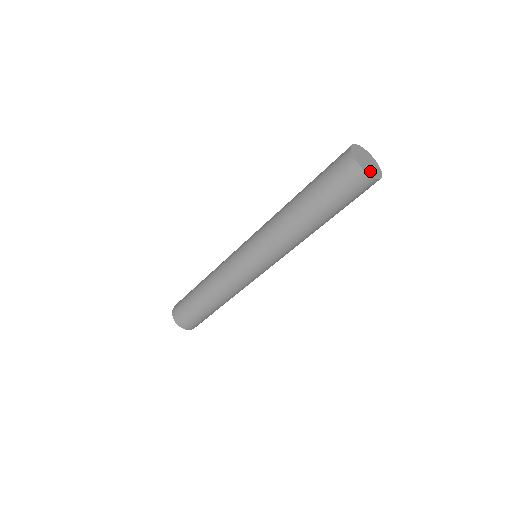
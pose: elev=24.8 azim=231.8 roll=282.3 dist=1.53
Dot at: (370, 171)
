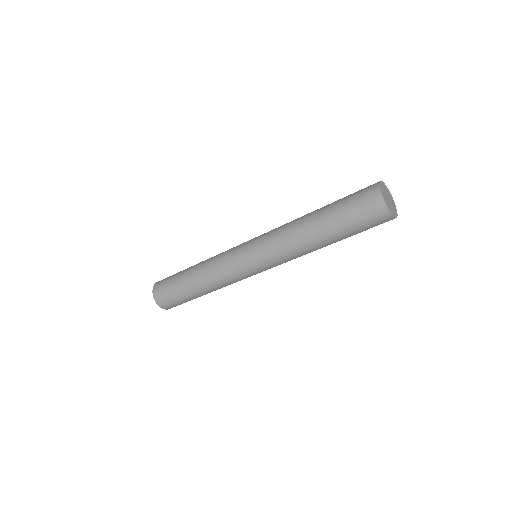
Dot at: (391, 209)
